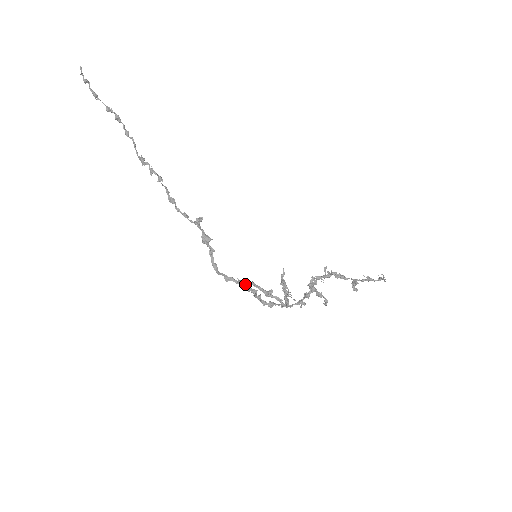
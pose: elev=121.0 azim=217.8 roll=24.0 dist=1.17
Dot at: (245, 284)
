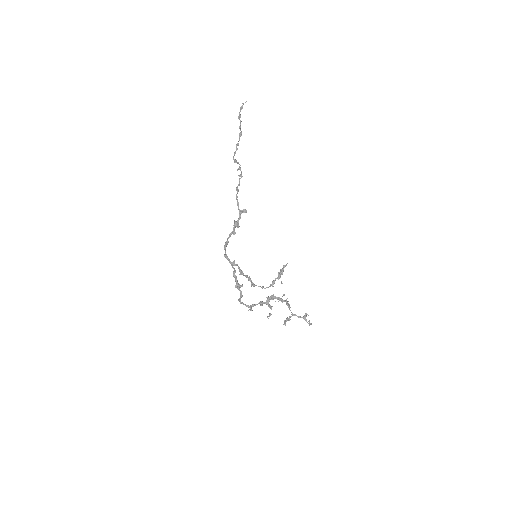
Dot at: occluded
